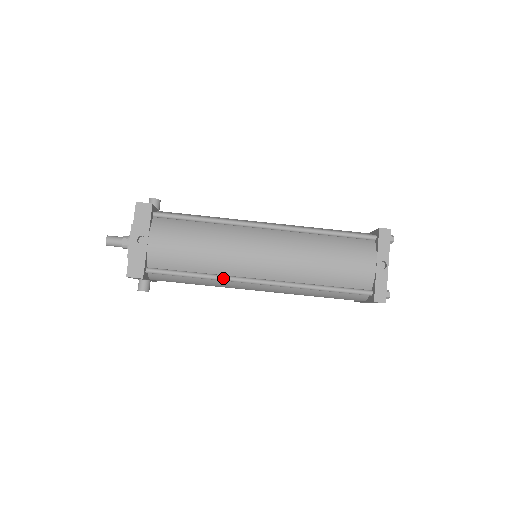
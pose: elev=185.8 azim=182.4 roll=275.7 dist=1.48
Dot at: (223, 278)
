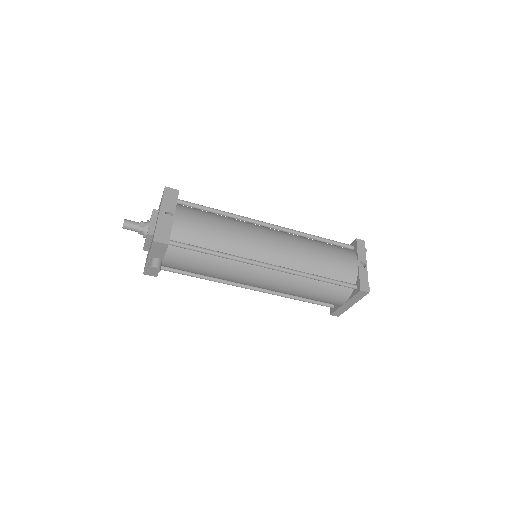
Dot at: (237, 257)
